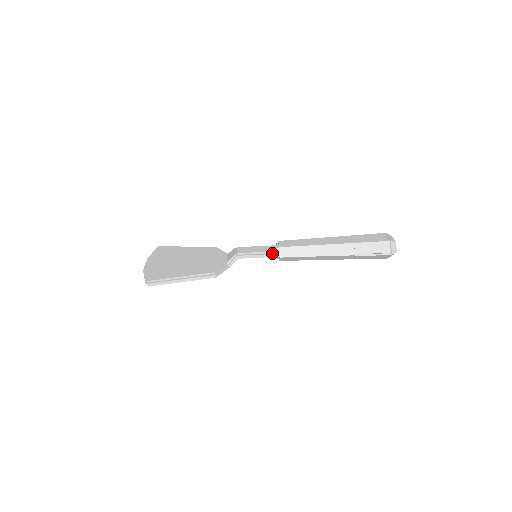
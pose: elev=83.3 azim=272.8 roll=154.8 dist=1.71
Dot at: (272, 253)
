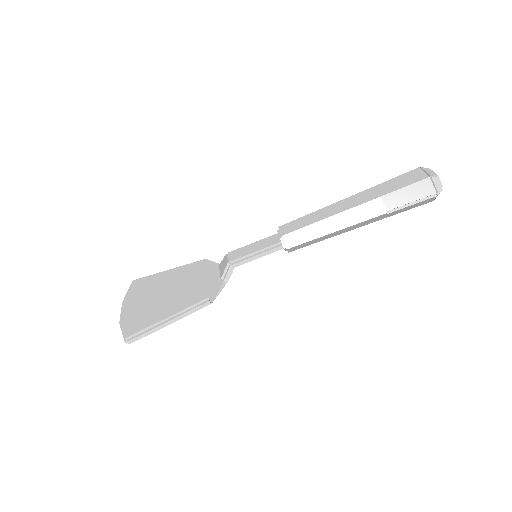
Dot at: (275, 246)
